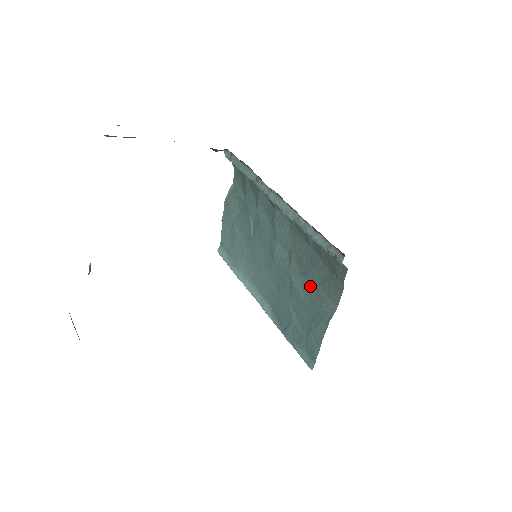
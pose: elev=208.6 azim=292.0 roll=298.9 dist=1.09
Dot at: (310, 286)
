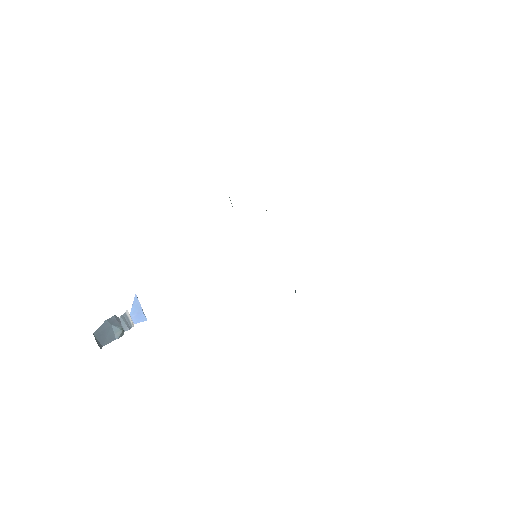
Dot at: occluded
